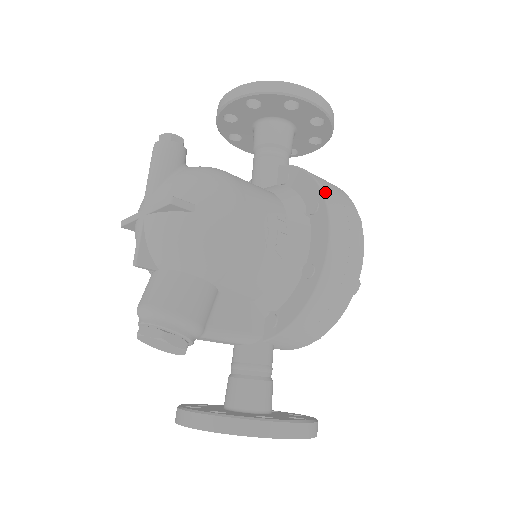
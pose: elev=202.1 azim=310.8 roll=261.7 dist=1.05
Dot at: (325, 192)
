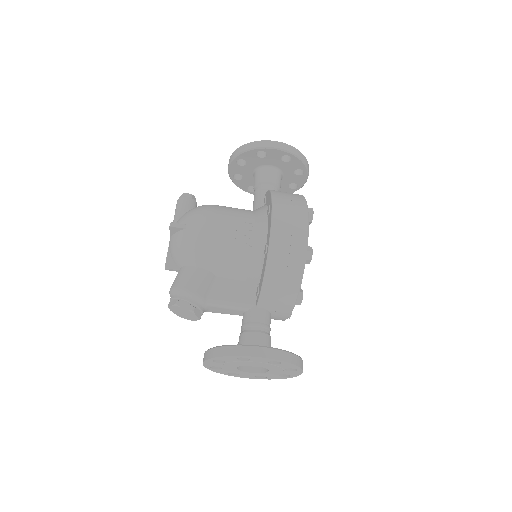
Dot at: (274, 198)
